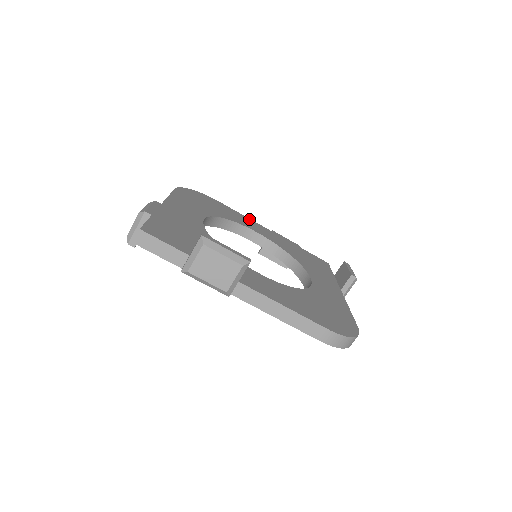
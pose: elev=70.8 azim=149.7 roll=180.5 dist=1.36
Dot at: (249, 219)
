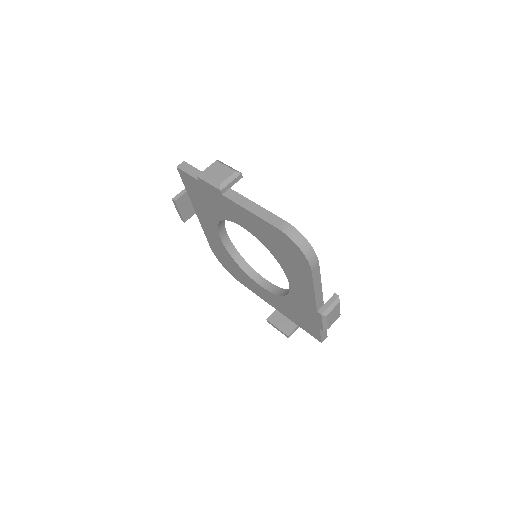
Dot at: occluded
